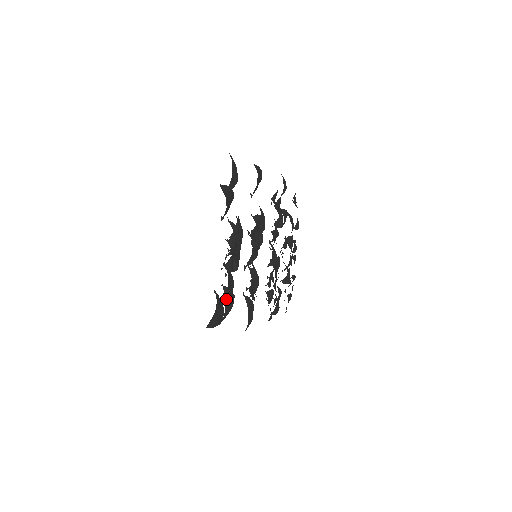
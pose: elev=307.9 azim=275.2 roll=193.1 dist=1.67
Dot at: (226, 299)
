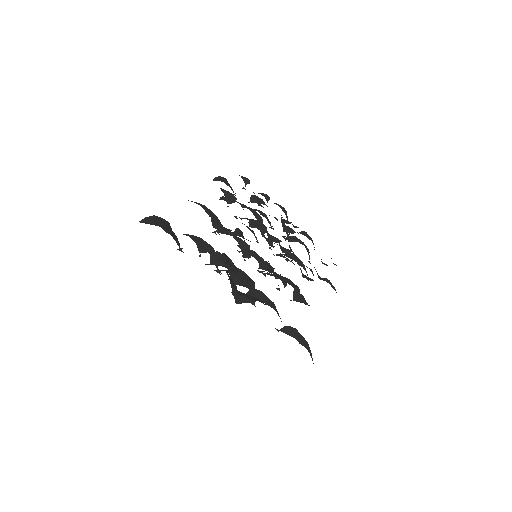
Dot at: occluded
